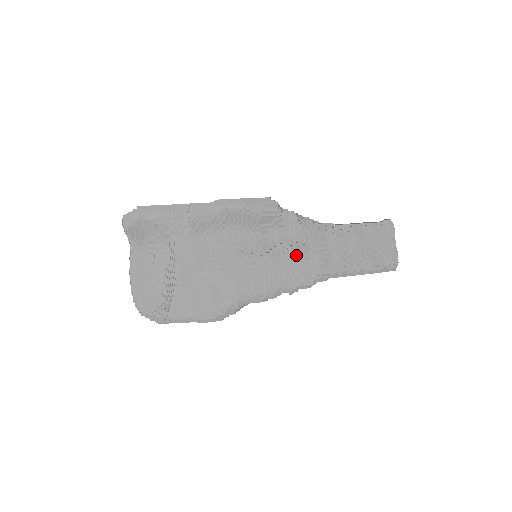
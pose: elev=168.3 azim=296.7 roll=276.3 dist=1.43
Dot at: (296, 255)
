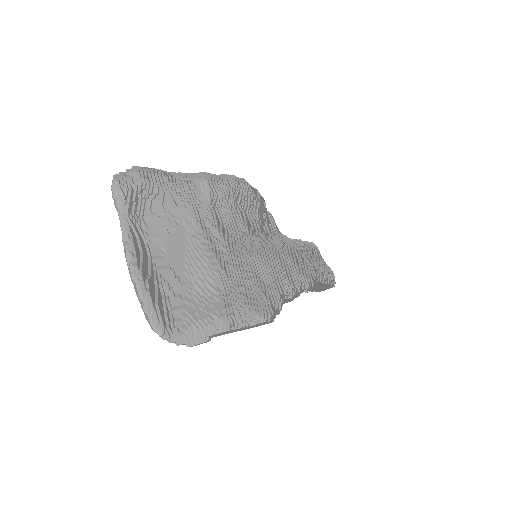
Dot at: (296, 249)
